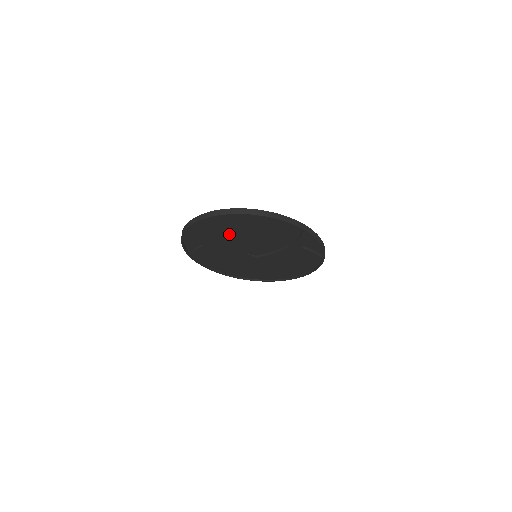
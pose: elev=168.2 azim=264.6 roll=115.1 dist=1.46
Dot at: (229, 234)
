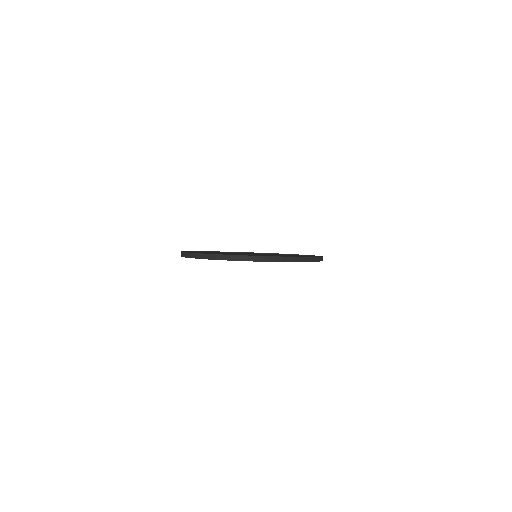
Dot at: occluded
